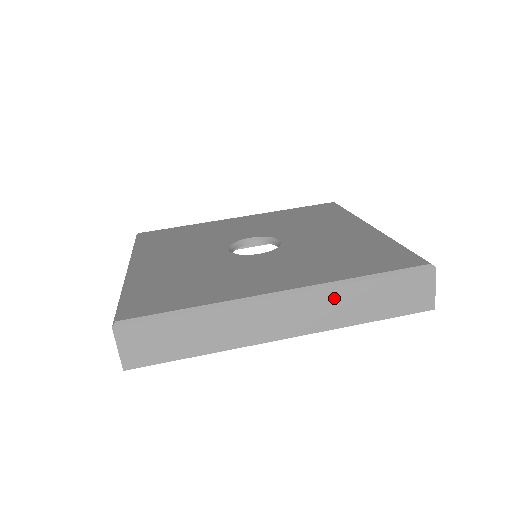
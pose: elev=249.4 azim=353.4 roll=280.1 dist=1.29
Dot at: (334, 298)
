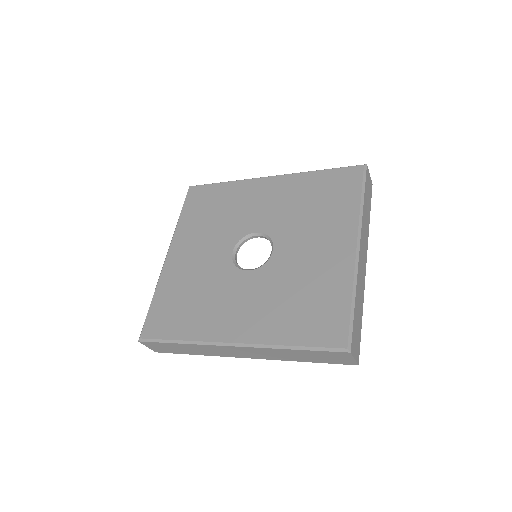
Dot at: (271, 351)
